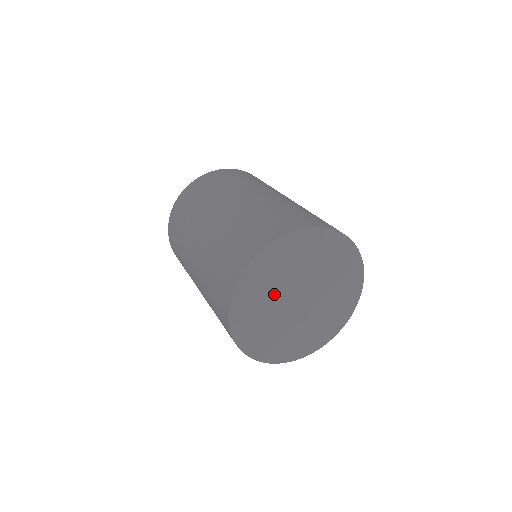
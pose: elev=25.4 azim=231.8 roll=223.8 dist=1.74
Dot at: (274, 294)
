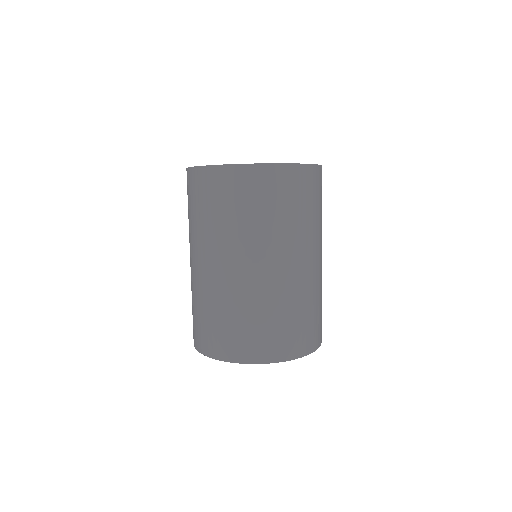
Dot at: occluded
